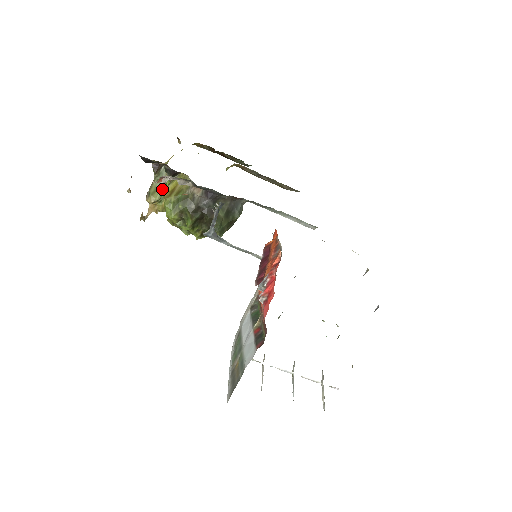
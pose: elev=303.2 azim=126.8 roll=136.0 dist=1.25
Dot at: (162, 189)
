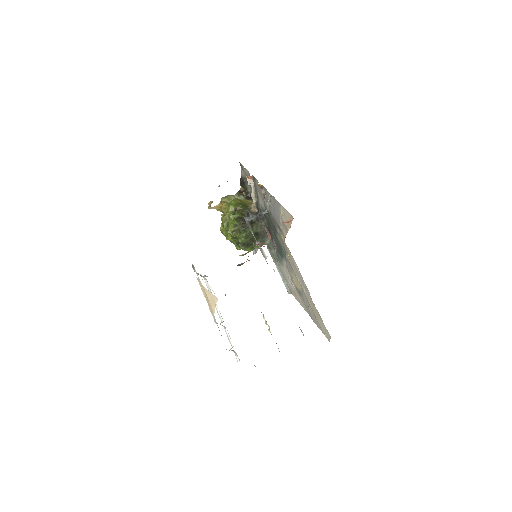
Dot at: occluded
